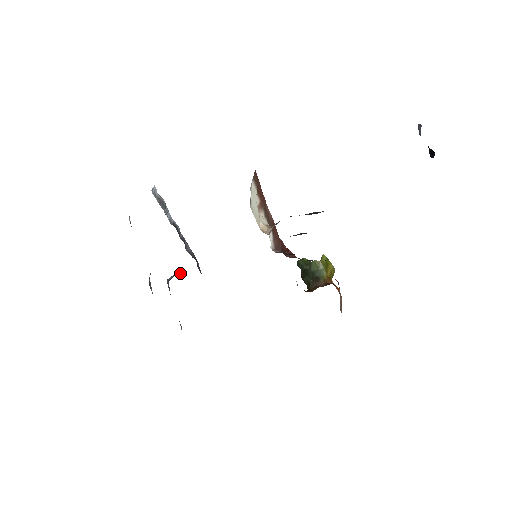
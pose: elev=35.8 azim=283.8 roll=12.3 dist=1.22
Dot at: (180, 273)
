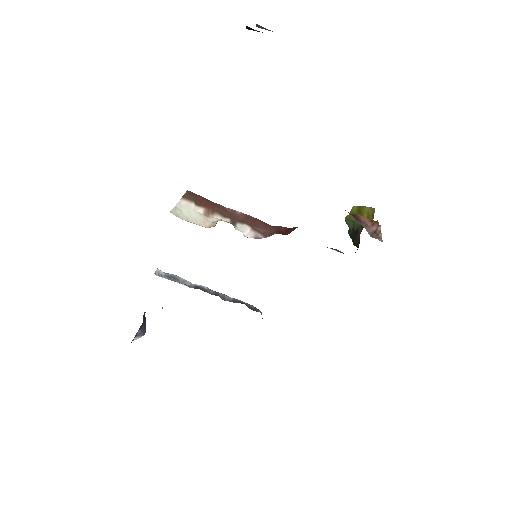
Dot at: occluded
